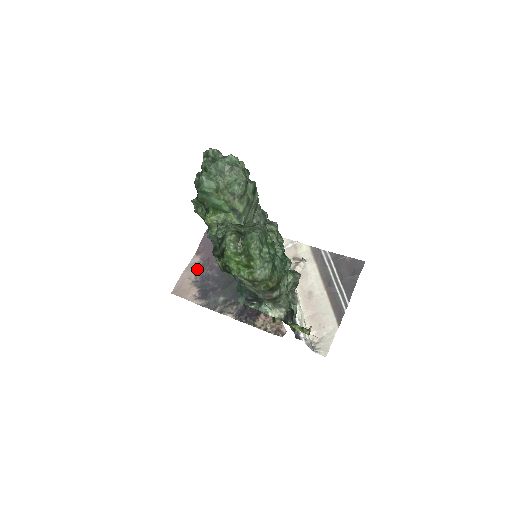
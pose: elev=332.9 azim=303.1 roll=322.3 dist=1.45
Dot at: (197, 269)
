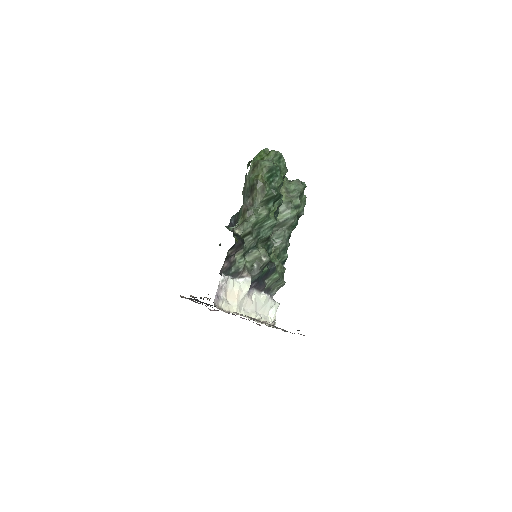
Dot at: (205, 305)
